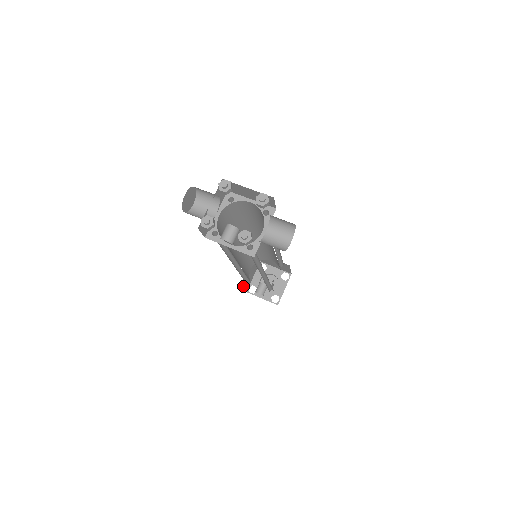
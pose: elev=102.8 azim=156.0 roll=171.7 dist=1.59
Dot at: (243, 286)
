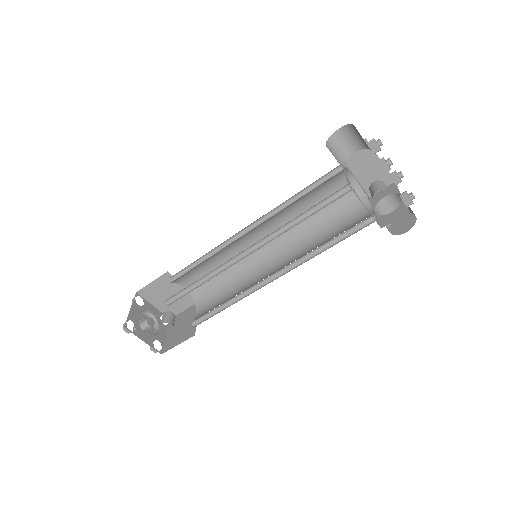
Dot at: occluded
